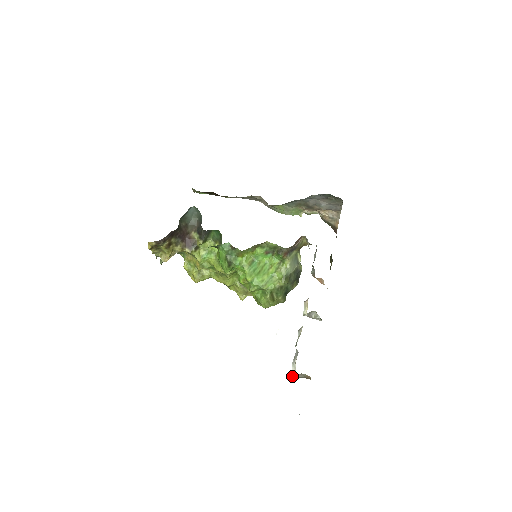
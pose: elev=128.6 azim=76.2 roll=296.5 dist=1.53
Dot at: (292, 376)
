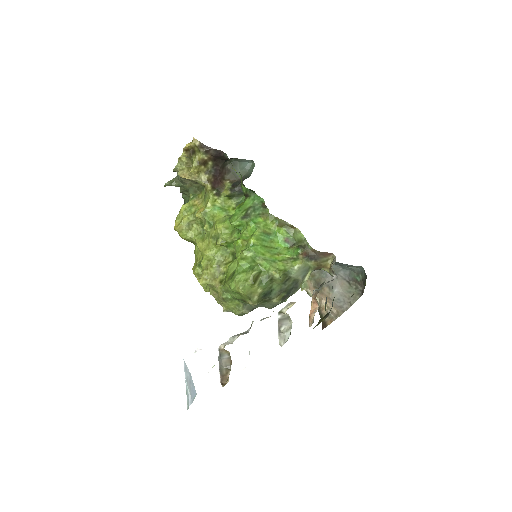
Dot at: (220, 348)
